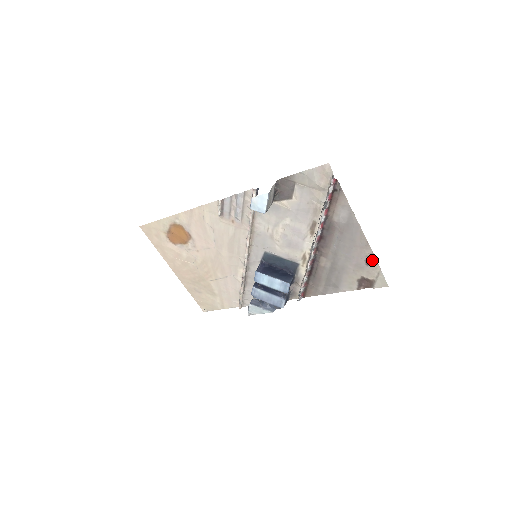
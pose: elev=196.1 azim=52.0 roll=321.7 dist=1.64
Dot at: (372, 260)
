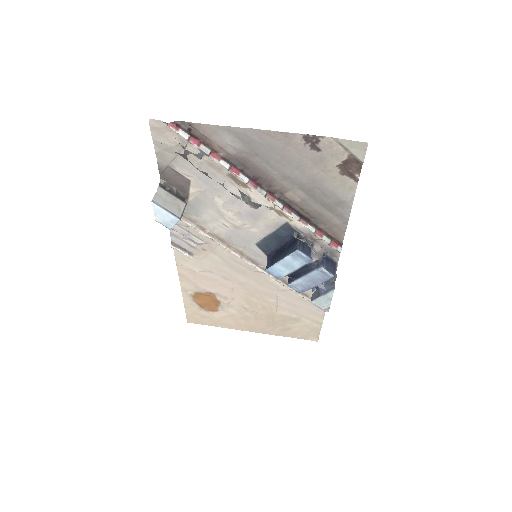
Dot at: (314, 141)
